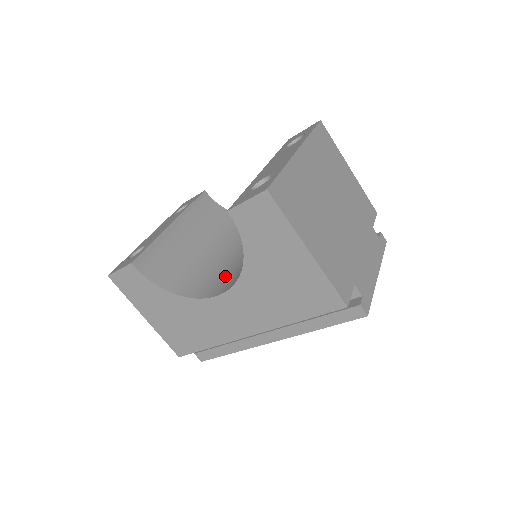
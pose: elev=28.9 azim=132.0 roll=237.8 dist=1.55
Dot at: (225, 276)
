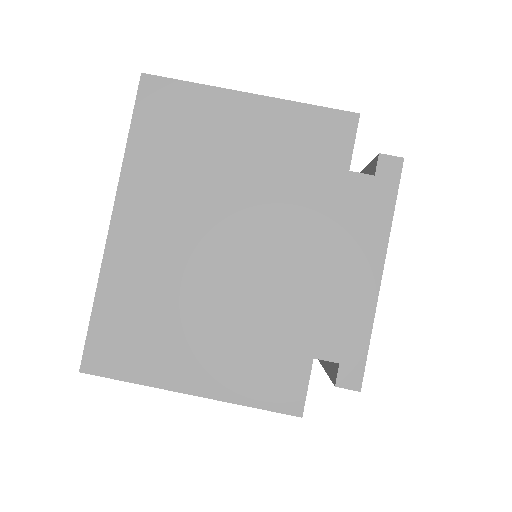
Dot at: occluded
